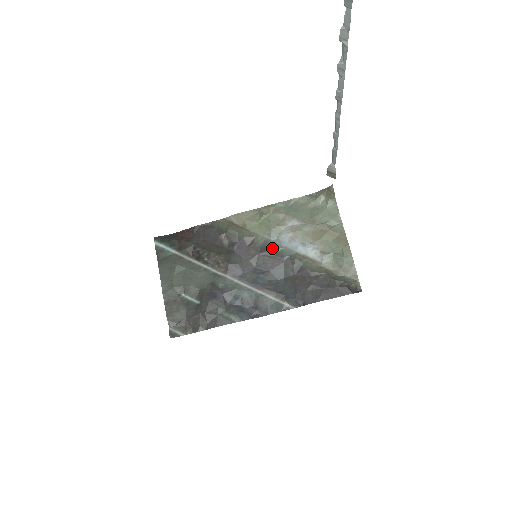
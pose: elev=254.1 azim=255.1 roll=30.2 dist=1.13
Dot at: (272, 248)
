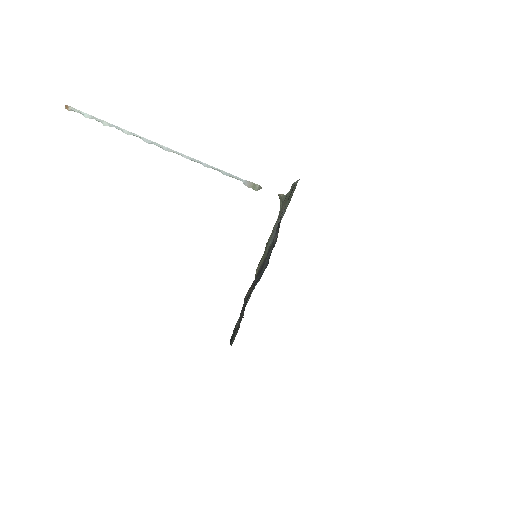
Dot at: (269, 247)
